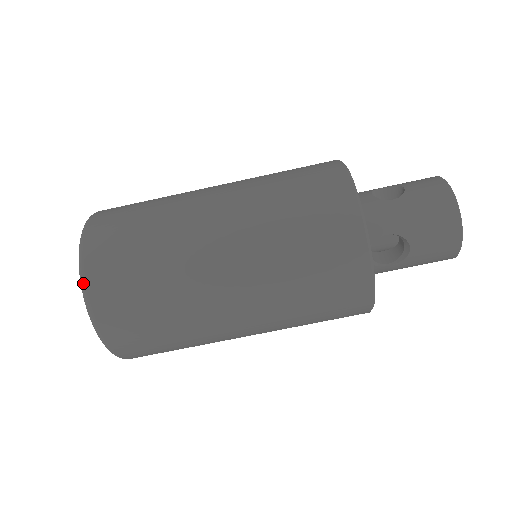
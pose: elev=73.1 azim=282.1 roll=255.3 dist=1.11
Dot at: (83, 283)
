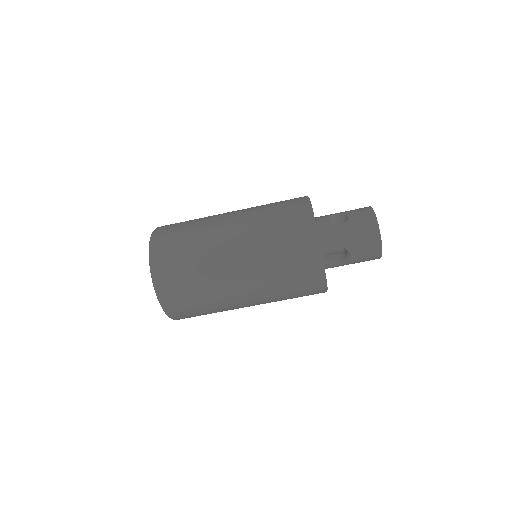
Dot at: (153, 278)
